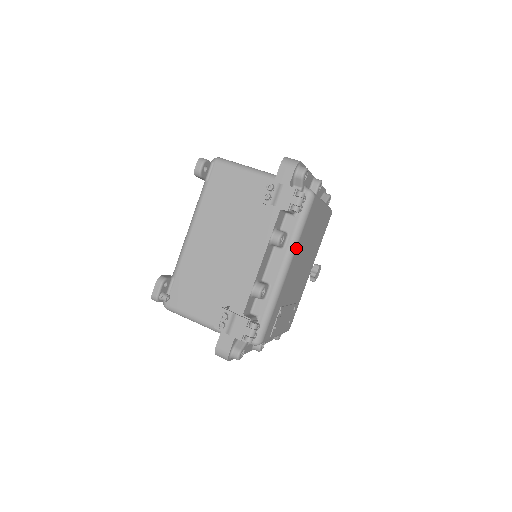
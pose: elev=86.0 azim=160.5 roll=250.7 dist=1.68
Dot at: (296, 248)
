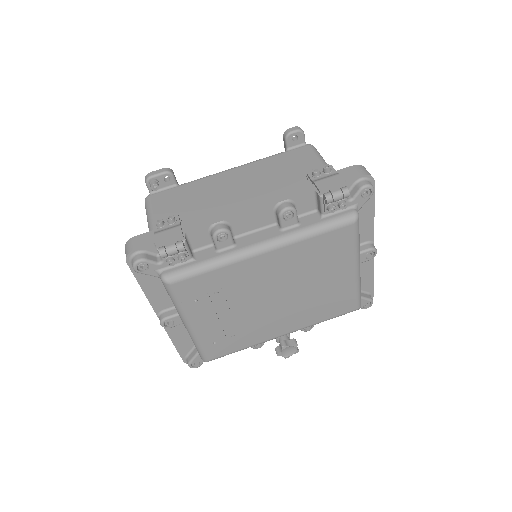
Dot at: (292, 244)
